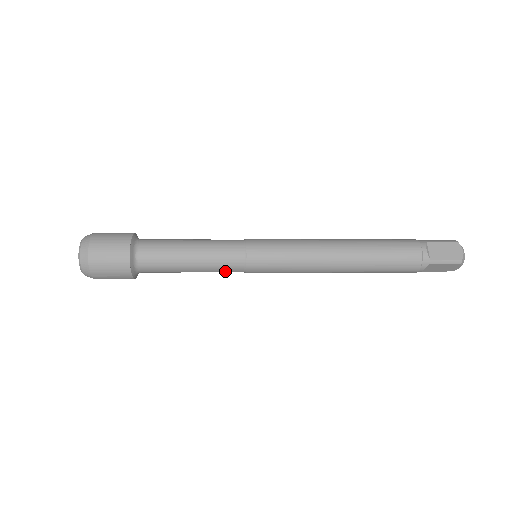
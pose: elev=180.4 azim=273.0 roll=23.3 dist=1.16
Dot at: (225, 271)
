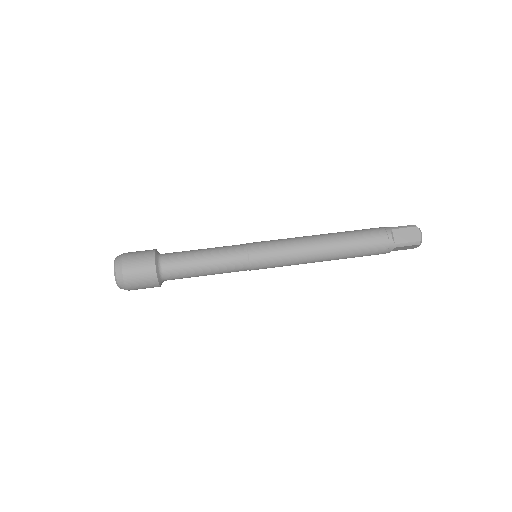
Dot at: occluded
